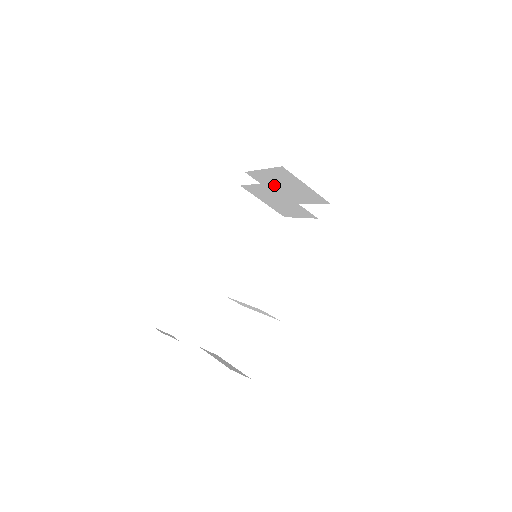
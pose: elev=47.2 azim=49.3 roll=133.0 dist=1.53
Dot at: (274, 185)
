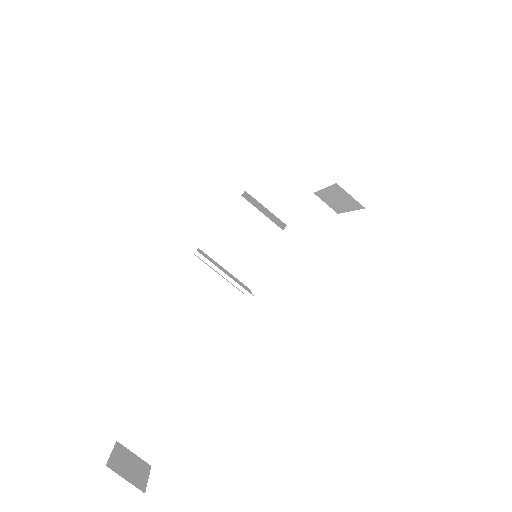
Dot at: occluded
